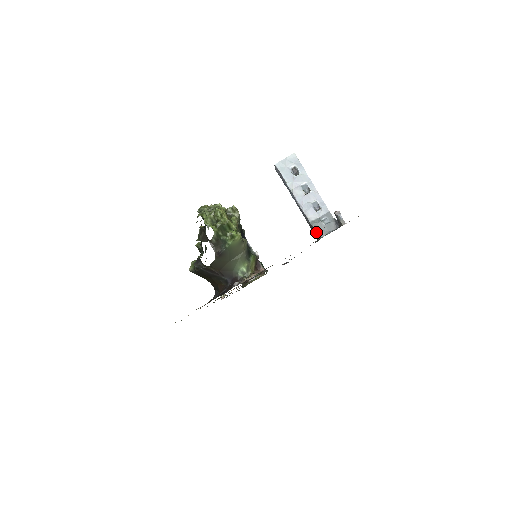
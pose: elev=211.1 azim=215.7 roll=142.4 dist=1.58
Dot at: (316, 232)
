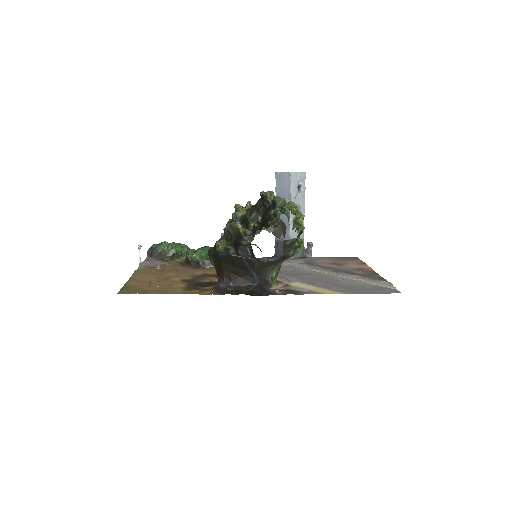
Dot at: occluded
